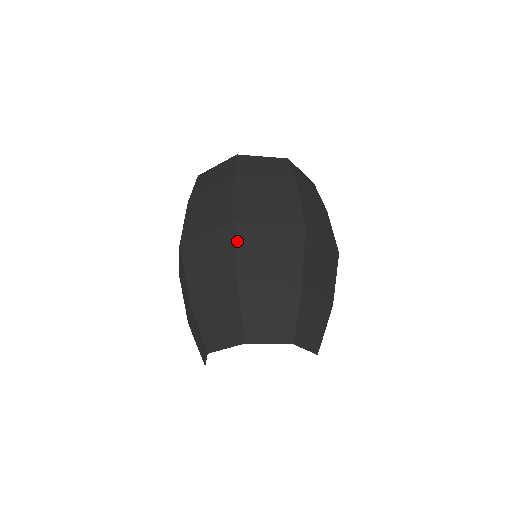
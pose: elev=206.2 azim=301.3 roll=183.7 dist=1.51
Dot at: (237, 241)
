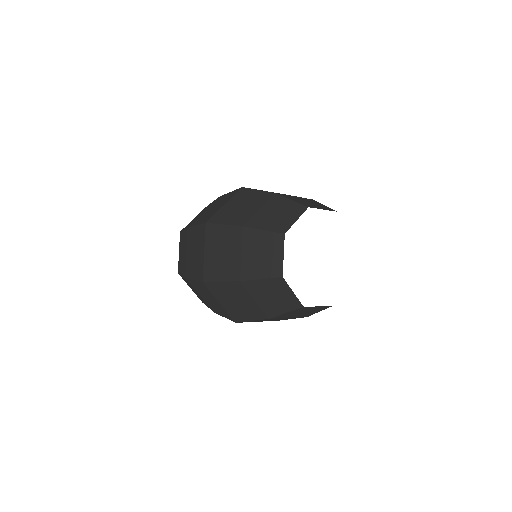
Dot at: occluded
